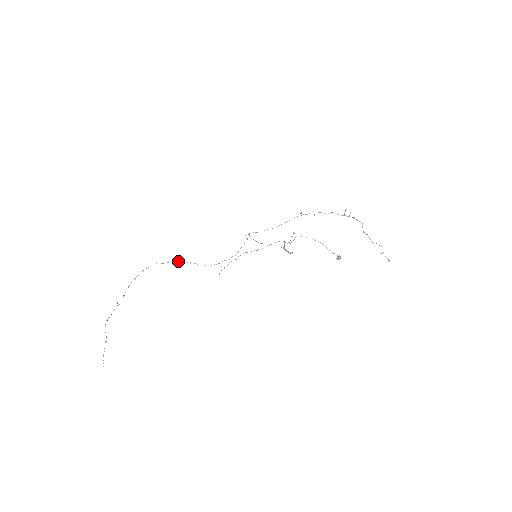
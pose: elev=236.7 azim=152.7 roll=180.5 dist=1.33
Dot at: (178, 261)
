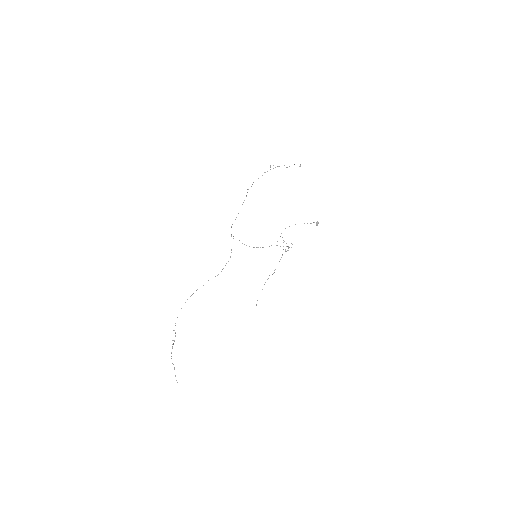
Dot at: occluded
